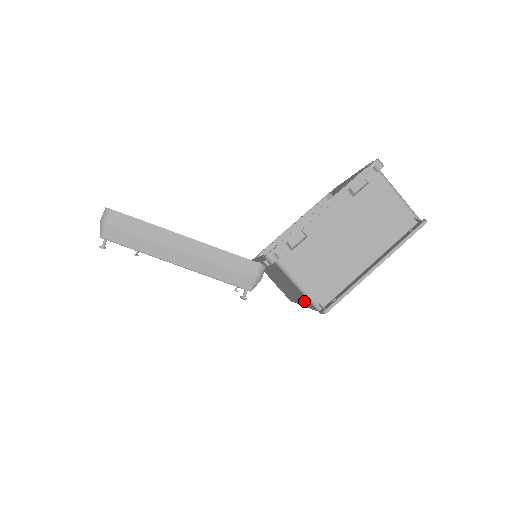
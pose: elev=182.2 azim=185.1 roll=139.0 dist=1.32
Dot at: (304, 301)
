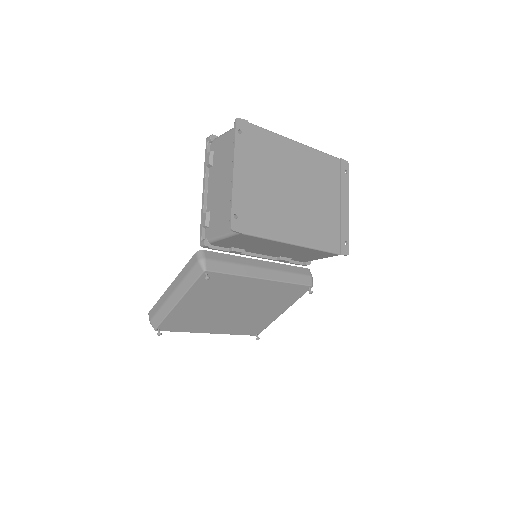
Dot at: (258, 241)
